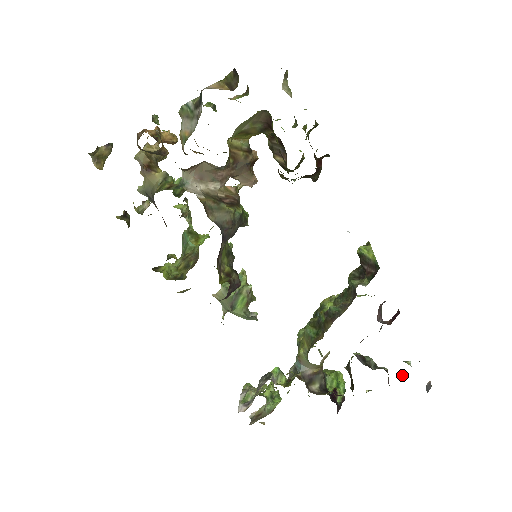
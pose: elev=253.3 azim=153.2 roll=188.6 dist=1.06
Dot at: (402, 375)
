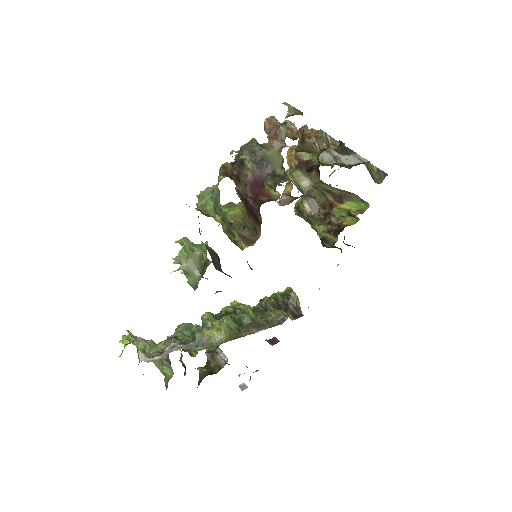
Dot at: occluded
